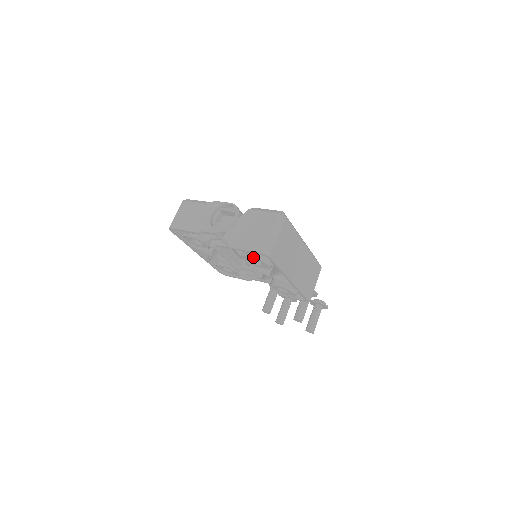
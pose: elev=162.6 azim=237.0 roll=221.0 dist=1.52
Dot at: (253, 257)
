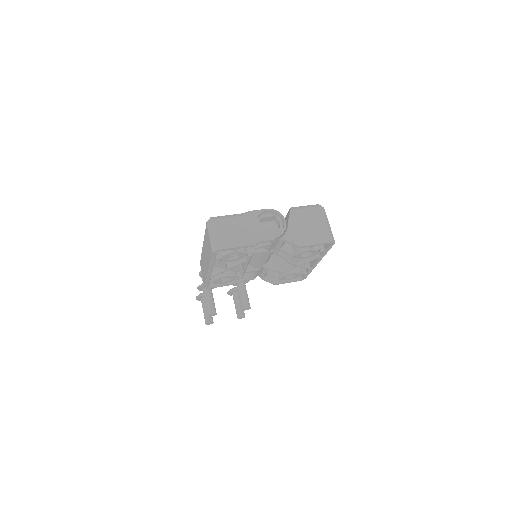
Dot at: (315, 249)
